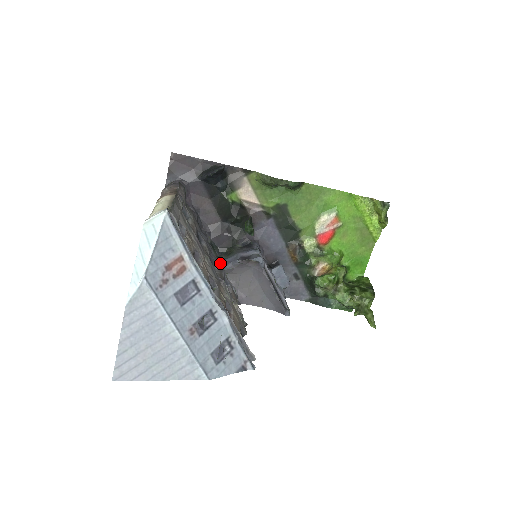
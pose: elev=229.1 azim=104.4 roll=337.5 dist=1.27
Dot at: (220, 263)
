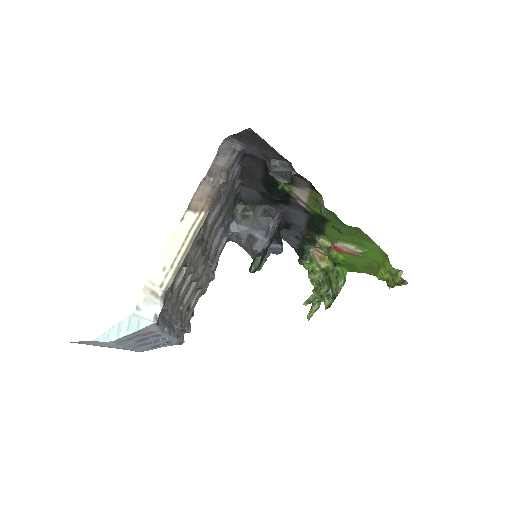
Dot at: (229, 224)
